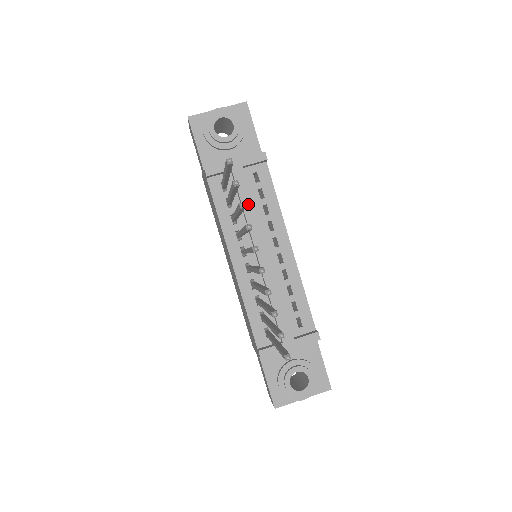
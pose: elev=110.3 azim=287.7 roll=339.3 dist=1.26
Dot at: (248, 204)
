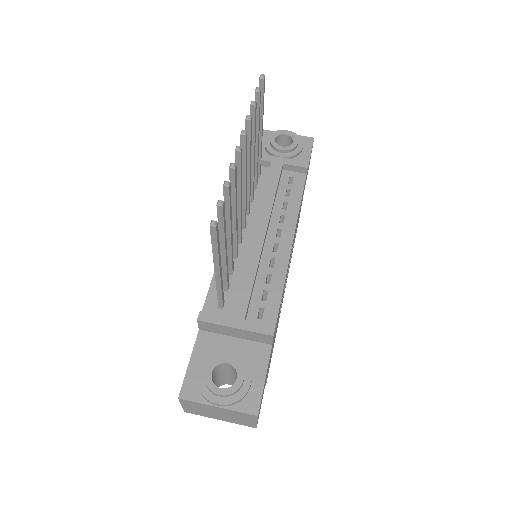
Dot at: (271, 189)
